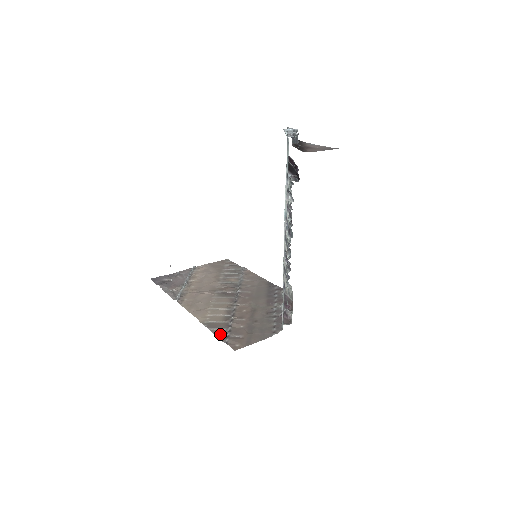
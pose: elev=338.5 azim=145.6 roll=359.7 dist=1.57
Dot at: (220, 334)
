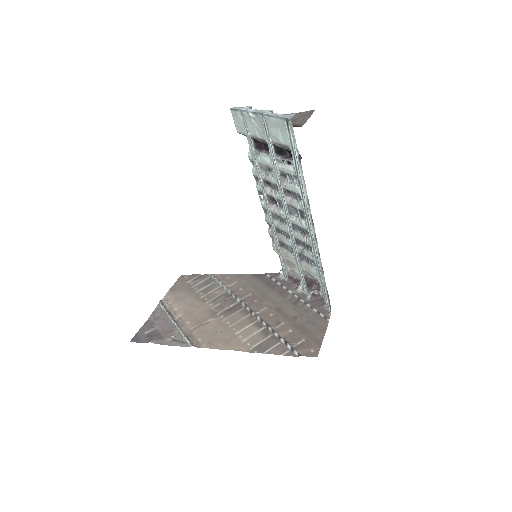
Dot at: (281, 351)
